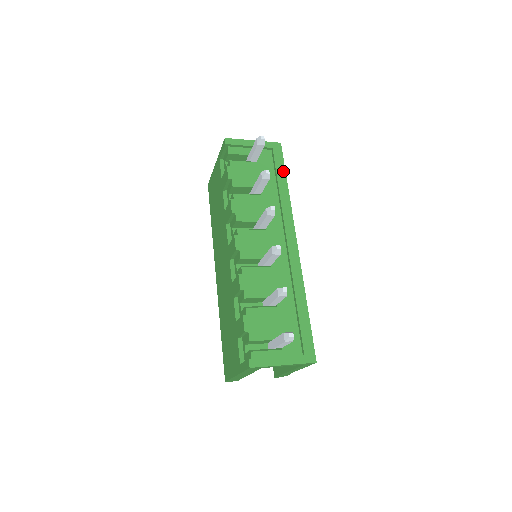
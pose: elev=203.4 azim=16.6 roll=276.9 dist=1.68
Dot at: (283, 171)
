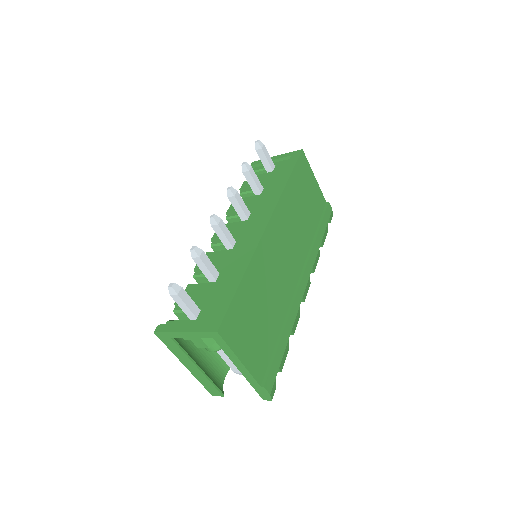
Dot at: (291, 170)
